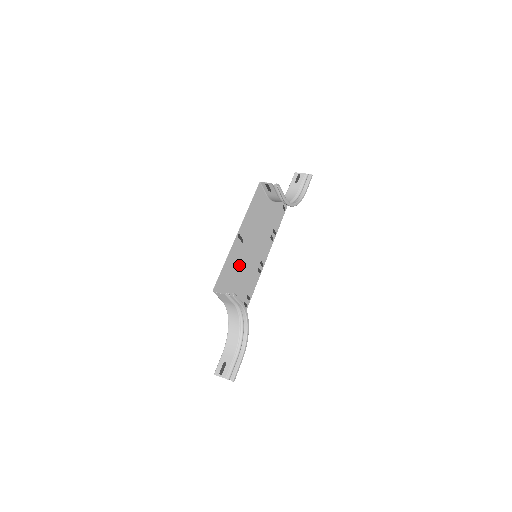
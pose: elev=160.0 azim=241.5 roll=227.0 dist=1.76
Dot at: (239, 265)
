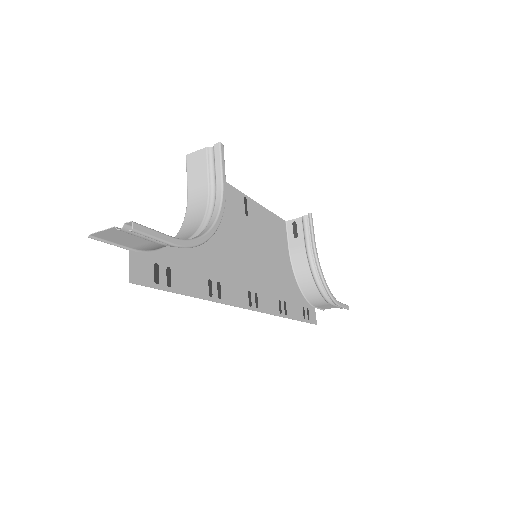
Dot at: (230, 224)
